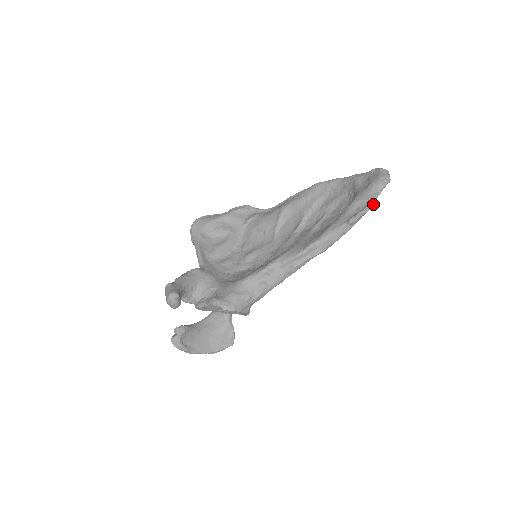
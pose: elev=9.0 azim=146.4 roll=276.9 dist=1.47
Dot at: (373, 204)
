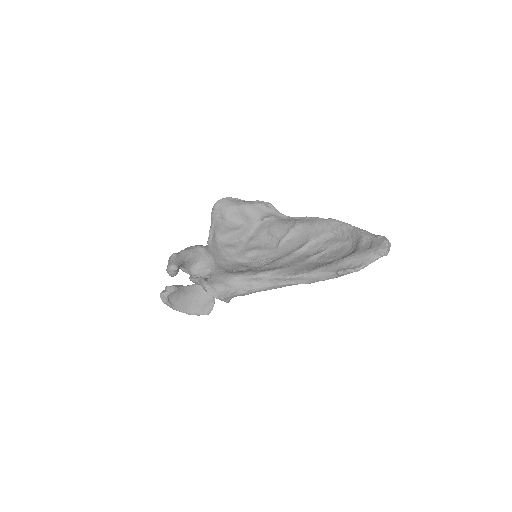
Dot at: (363, 268)
